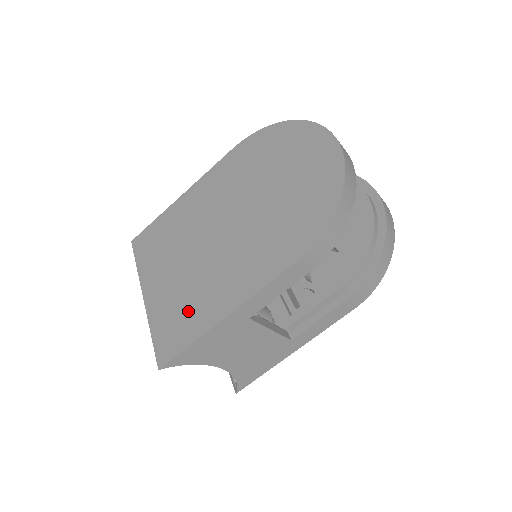
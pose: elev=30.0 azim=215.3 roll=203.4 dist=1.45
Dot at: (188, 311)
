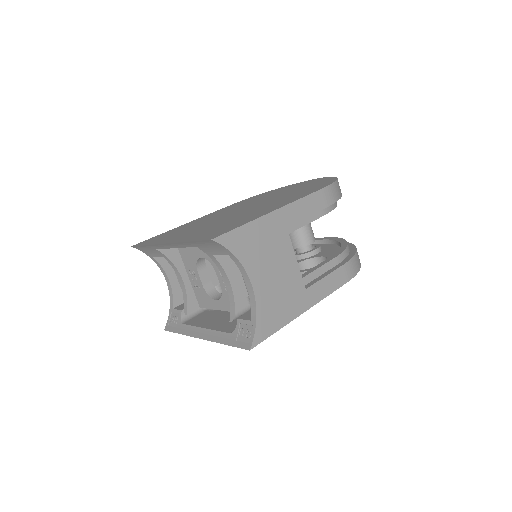
Dot at: (230, 224)
